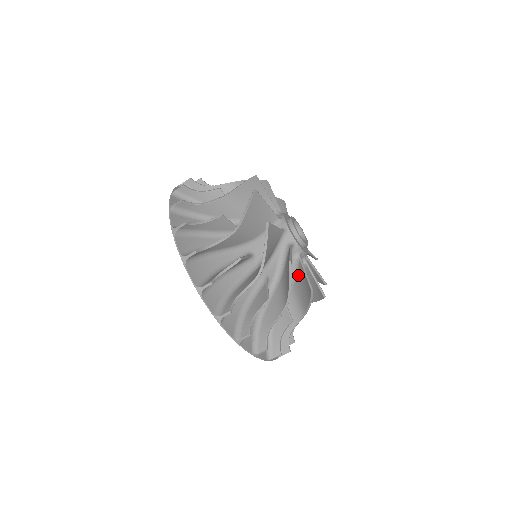
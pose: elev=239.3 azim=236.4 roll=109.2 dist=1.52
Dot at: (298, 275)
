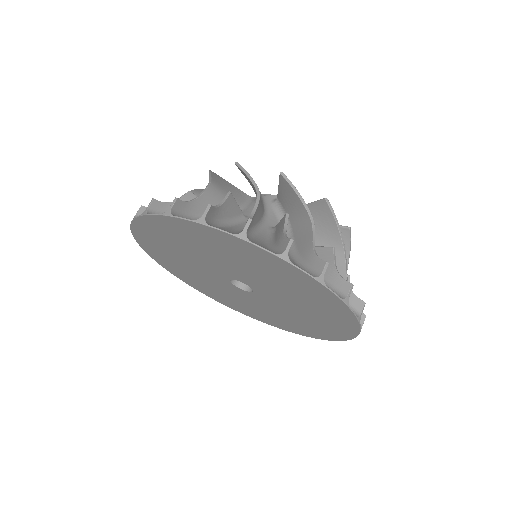
Dot at: occluded
